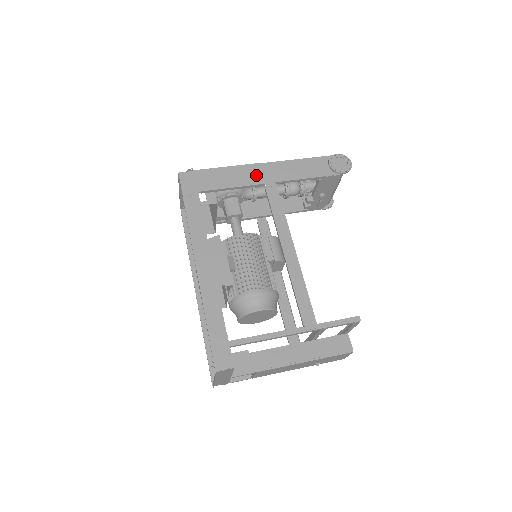
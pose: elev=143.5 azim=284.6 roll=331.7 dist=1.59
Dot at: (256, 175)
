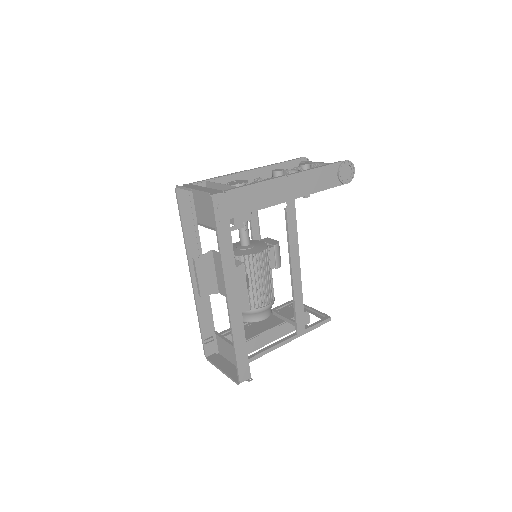
Dot at: (280, 192)
